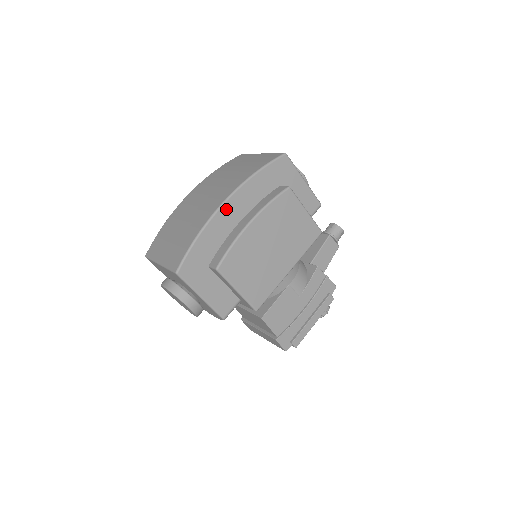
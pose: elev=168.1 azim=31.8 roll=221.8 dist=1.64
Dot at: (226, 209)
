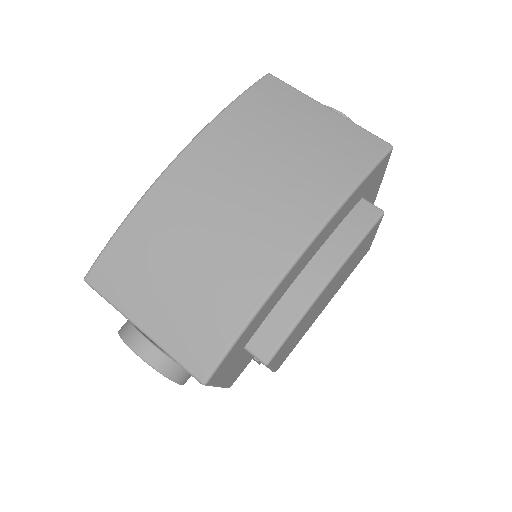
Dot at: (299, 263)
